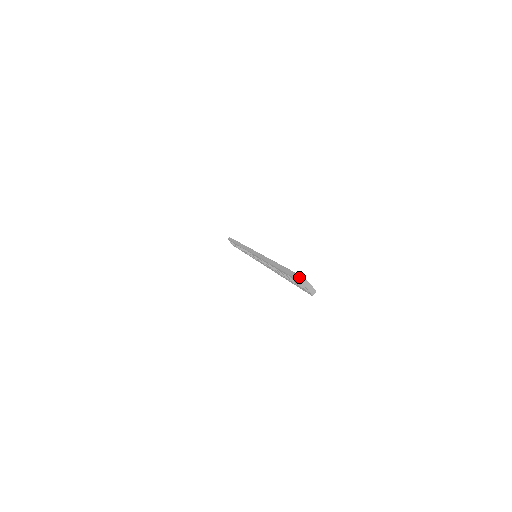
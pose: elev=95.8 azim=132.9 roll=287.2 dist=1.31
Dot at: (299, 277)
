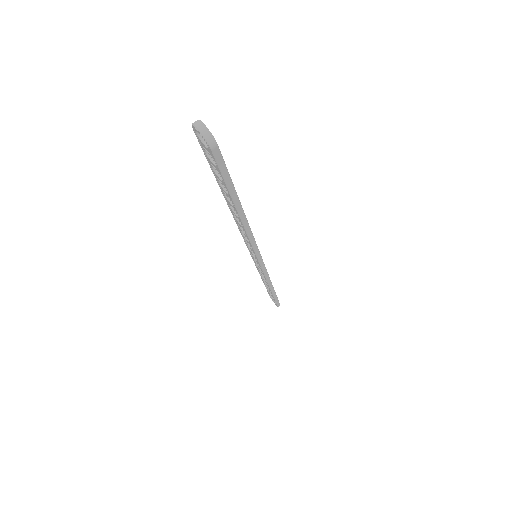
Dot at: occluded
